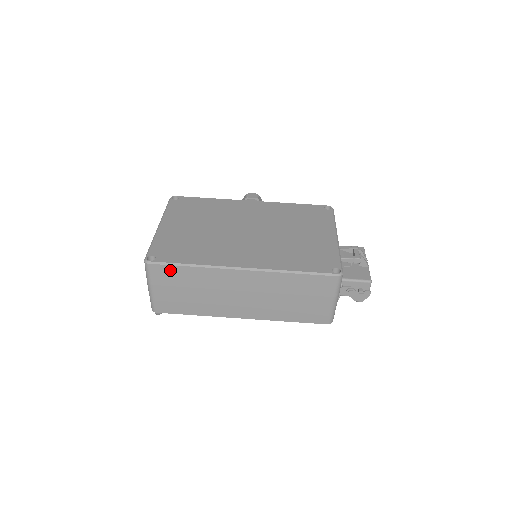
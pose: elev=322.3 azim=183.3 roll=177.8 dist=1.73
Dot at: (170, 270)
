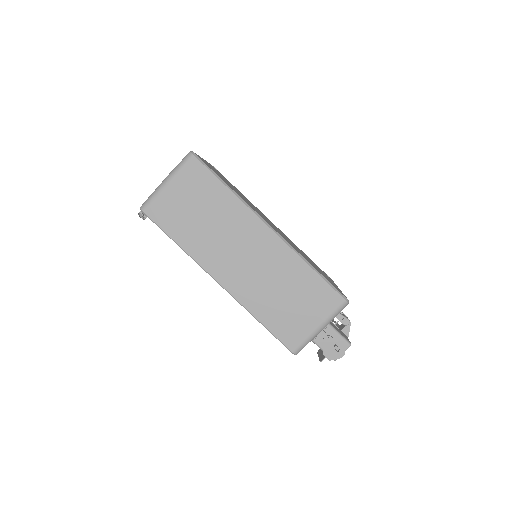
Dot at: (206, 177)
